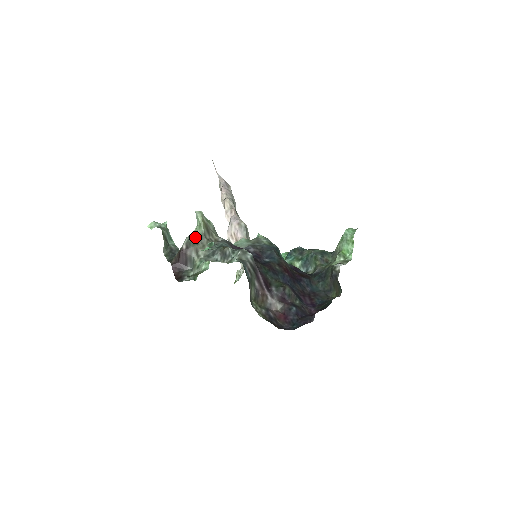
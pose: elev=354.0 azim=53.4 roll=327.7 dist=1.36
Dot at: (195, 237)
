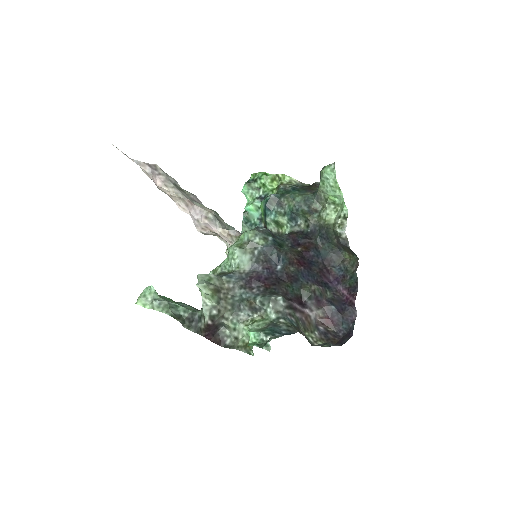
Dot at: (211, 305)
